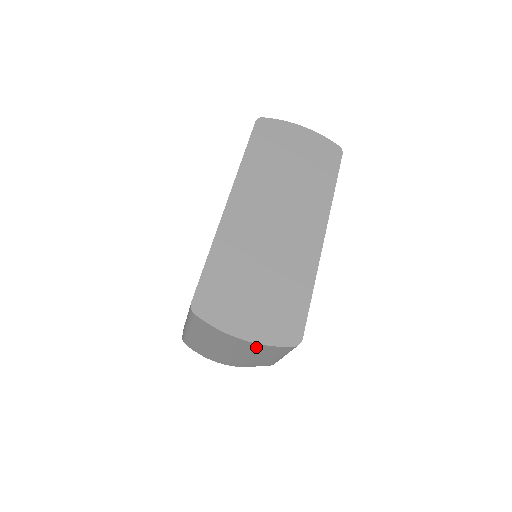
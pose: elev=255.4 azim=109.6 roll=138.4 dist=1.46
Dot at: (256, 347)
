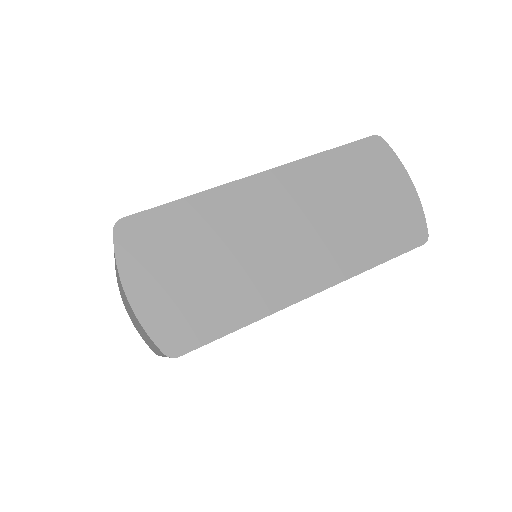
Dot at: occluded
